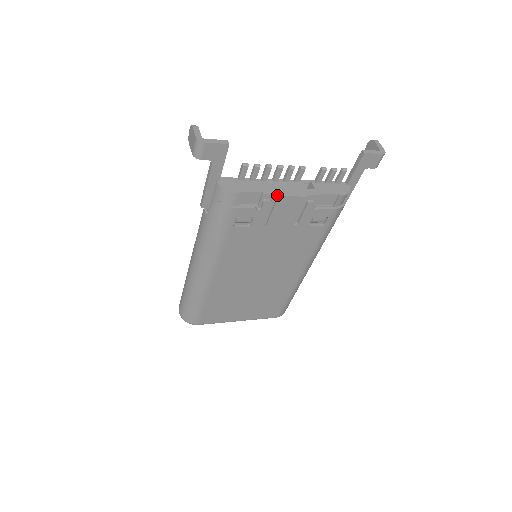
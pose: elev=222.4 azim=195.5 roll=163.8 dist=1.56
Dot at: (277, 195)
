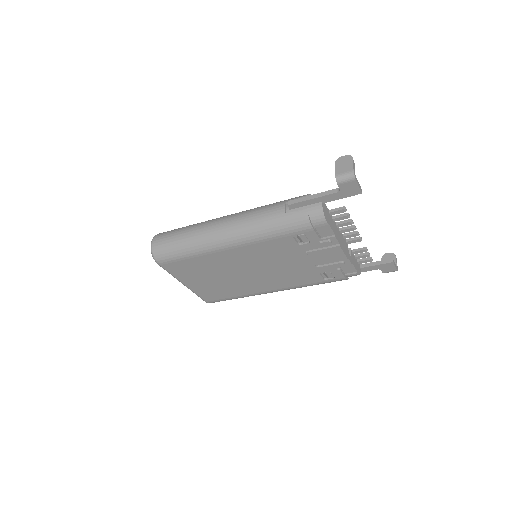
Dot at: (339, 244)
